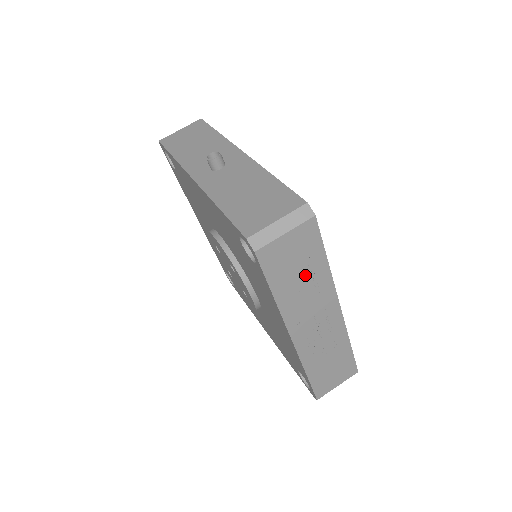
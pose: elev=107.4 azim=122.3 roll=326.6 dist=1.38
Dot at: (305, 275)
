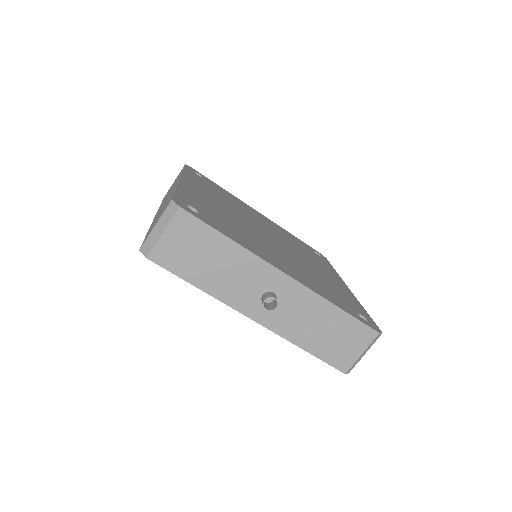
Dot at: occluded
